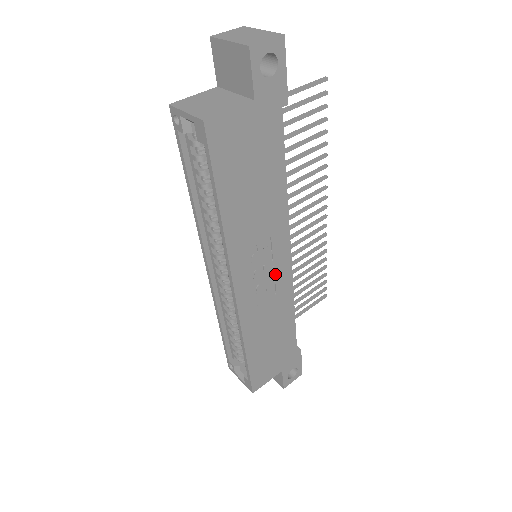
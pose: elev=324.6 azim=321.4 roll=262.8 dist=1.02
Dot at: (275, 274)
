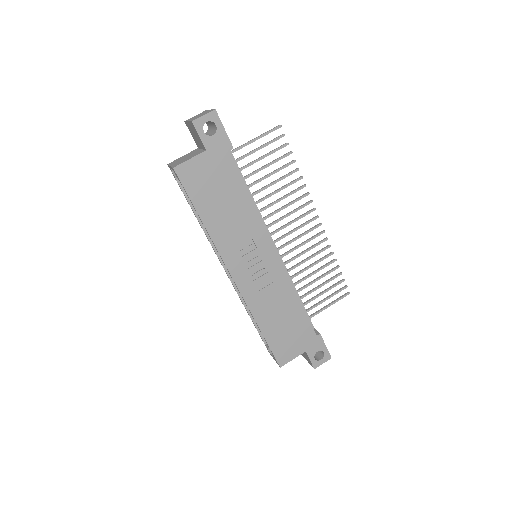
Dot at: (266, 266)
